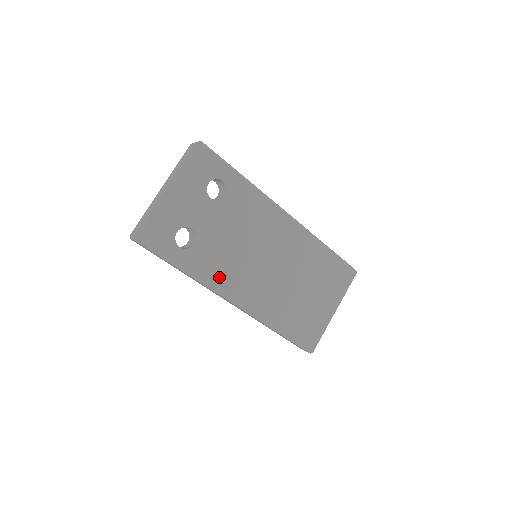
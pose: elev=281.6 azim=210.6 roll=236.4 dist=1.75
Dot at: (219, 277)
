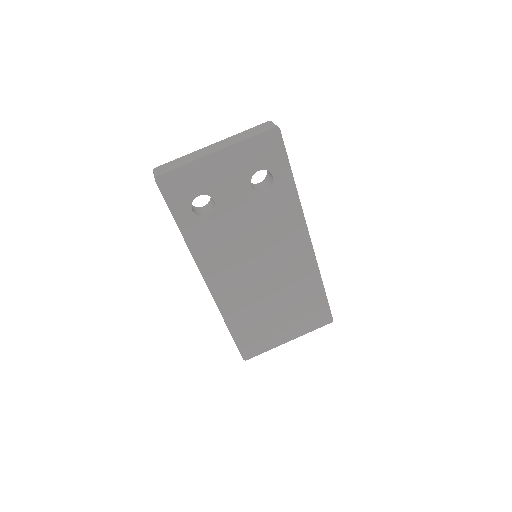
Dot at: (210, 256)
